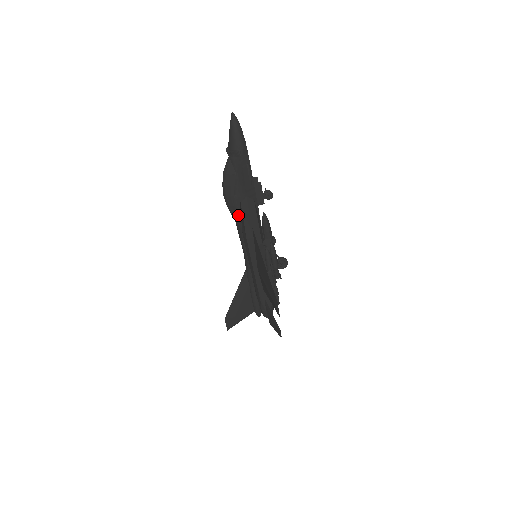
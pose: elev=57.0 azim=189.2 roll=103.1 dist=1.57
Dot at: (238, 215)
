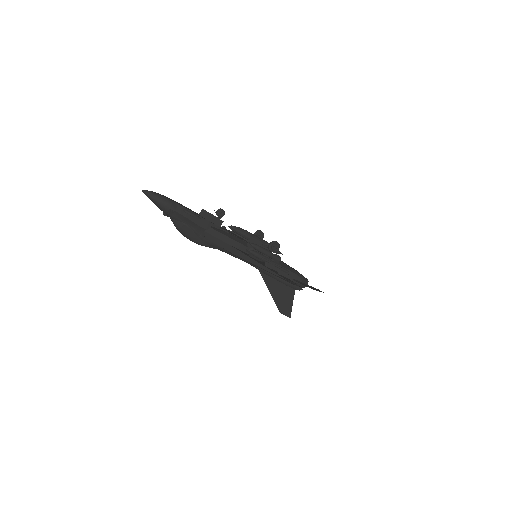
Dot at: (214, 245)
